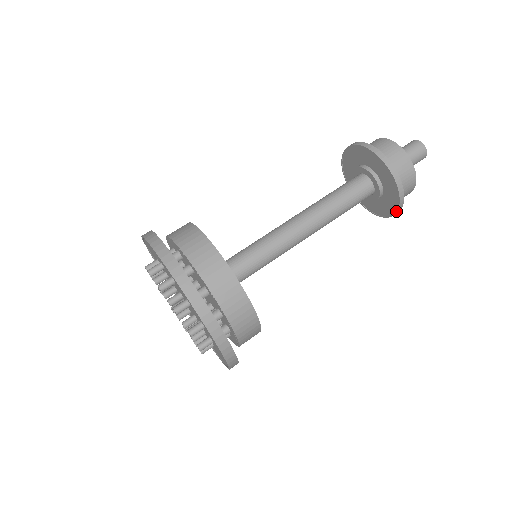
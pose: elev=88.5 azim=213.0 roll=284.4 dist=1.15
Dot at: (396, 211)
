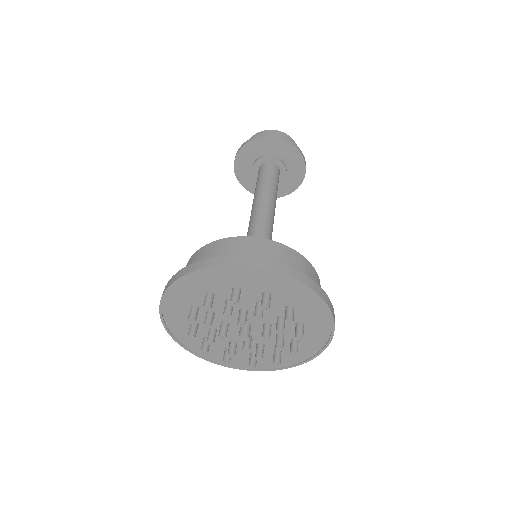
Dot at: (305, 173)
